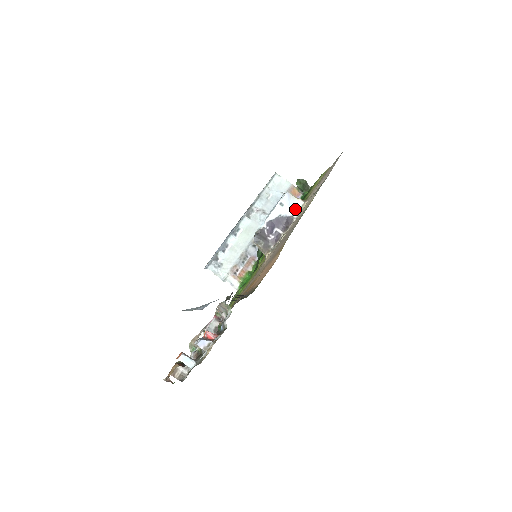
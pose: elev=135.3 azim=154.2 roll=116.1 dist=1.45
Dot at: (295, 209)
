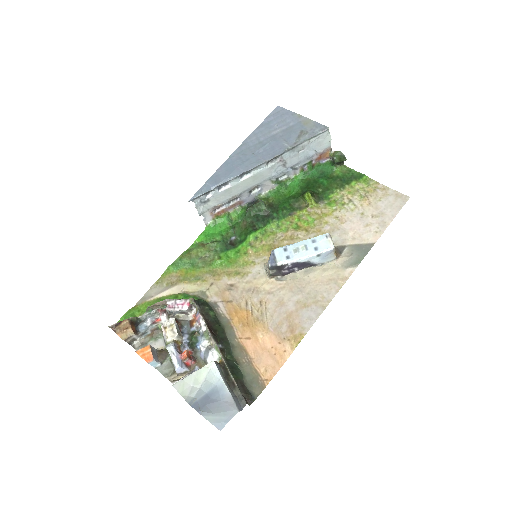
Dot at: (325, 261)
